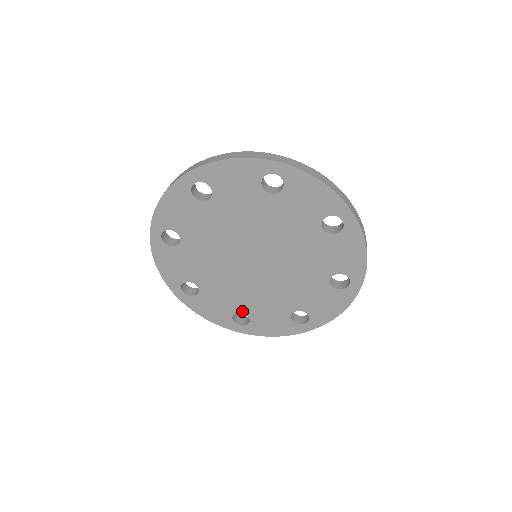
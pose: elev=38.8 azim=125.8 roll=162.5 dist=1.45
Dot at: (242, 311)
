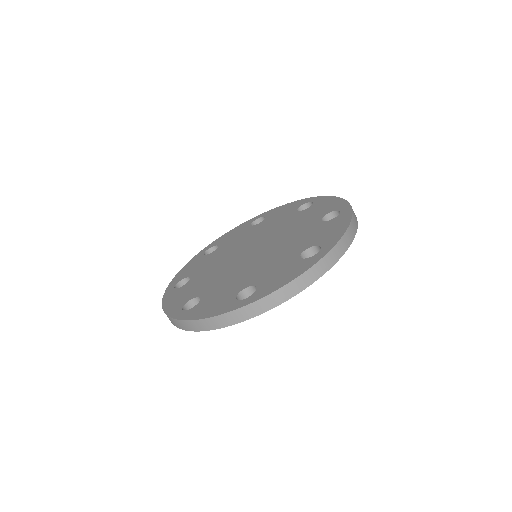
Dot at: occluded
